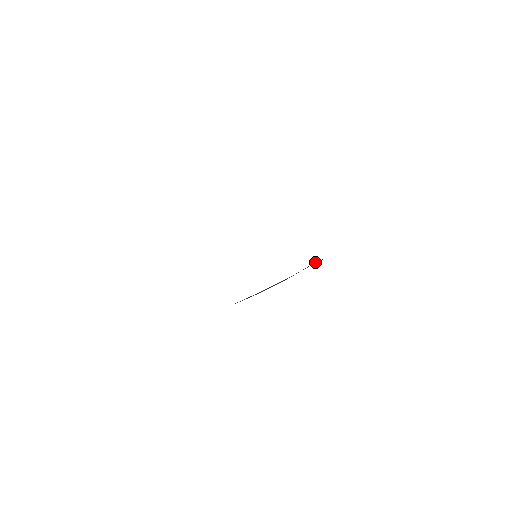
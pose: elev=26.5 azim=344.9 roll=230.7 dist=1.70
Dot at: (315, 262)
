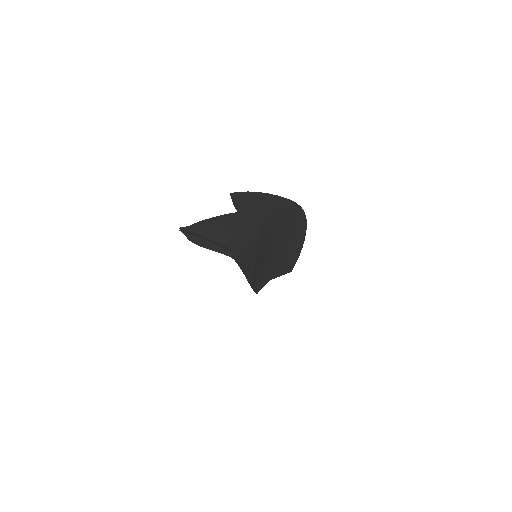
Dot at: occluded
